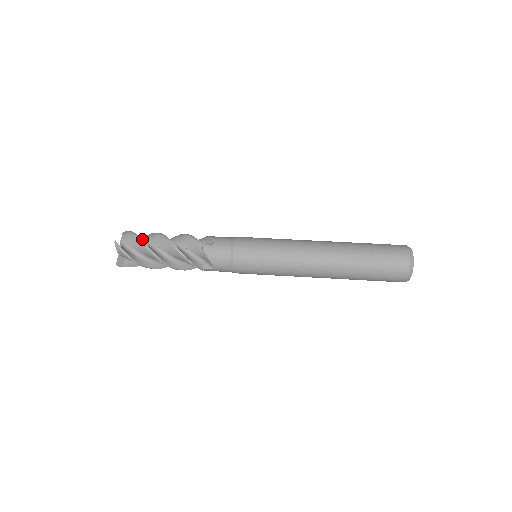
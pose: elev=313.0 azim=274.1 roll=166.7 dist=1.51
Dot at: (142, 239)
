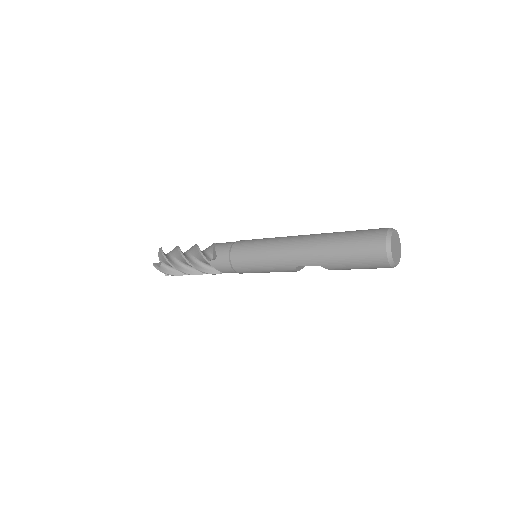
Dot at: occluded
